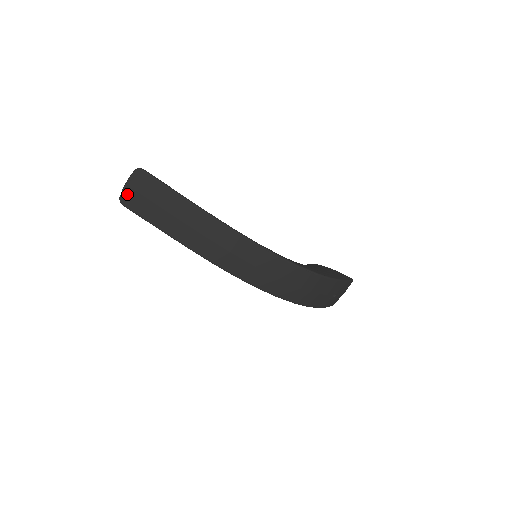
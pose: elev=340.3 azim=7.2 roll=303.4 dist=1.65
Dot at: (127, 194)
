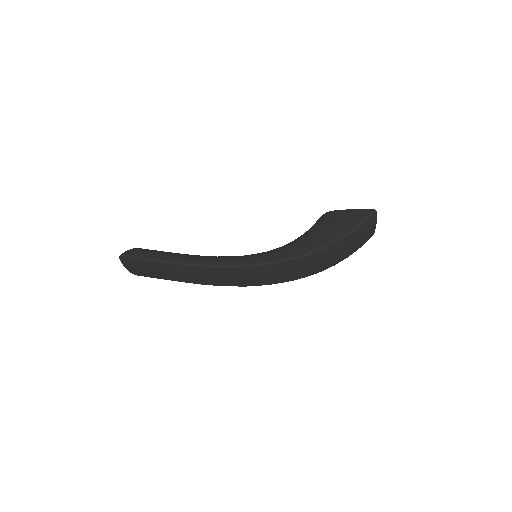
Dot at: (131, 271)
